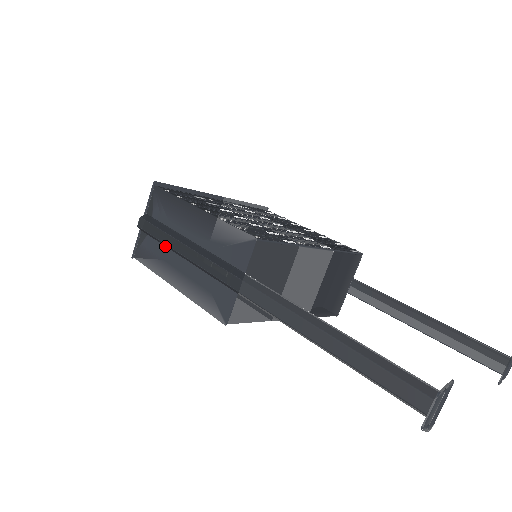
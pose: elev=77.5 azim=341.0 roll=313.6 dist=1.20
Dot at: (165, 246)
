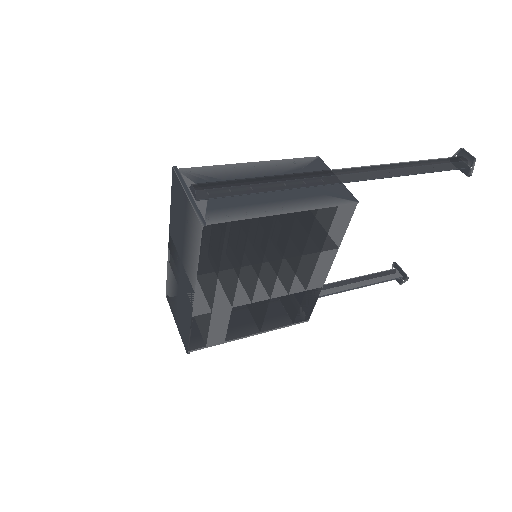
Dot at: (243, 195)
